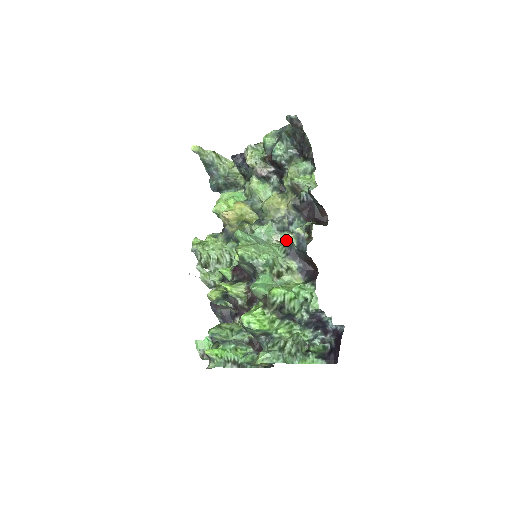
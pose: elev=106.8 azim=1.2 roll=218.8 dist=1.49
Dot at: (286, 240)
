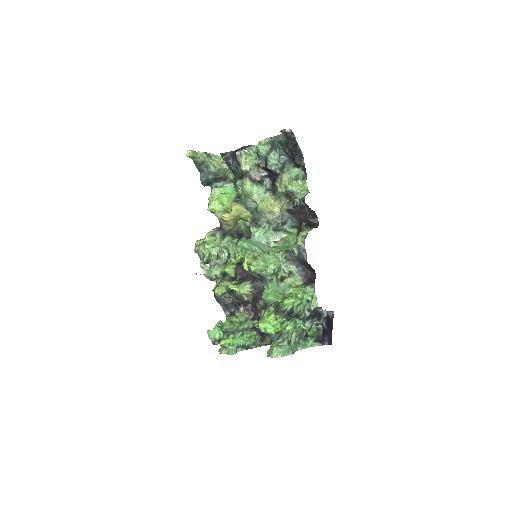
Dot at: (282, 240)
